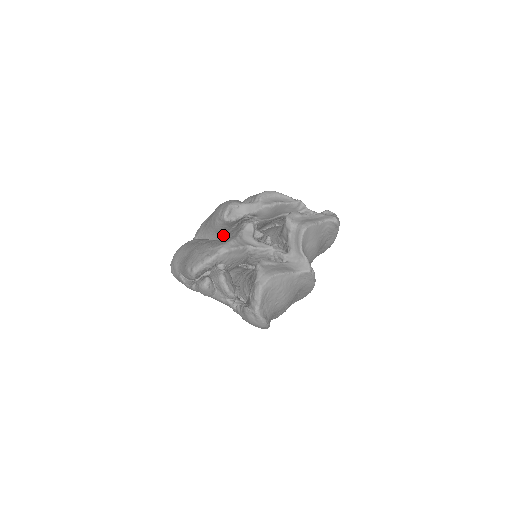
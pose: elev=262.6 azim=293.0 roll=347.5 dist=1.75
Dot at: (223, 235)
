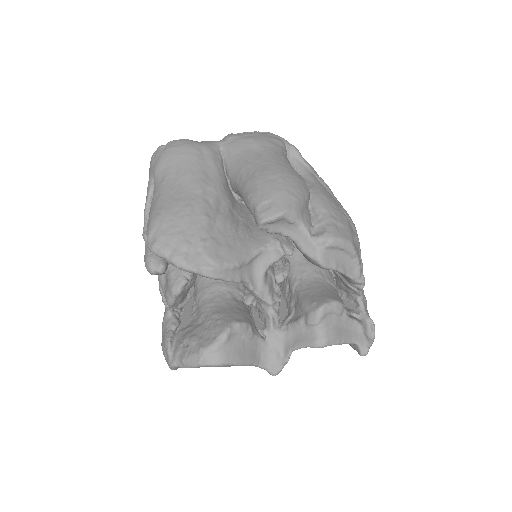
Dot at: occluded
